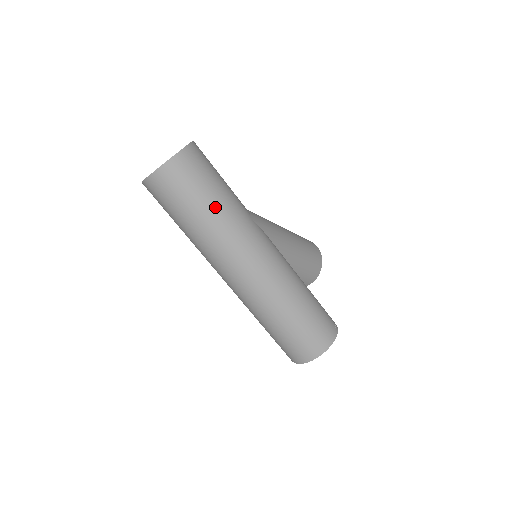
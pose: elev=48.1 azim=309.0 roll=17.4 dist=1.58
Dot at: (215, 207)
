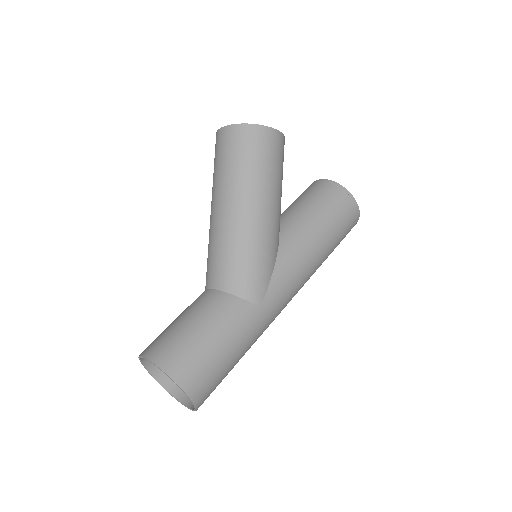
Dot at: (244, 354)
